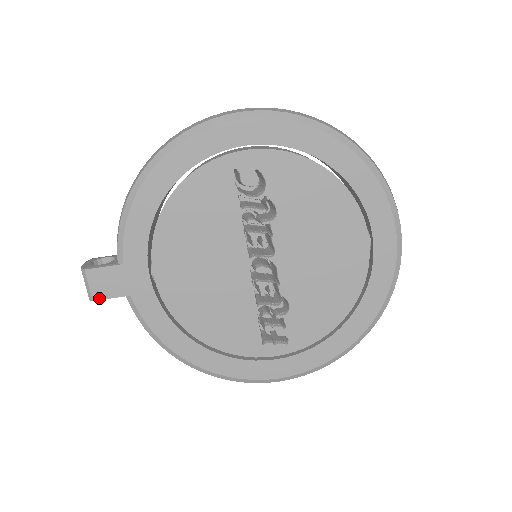
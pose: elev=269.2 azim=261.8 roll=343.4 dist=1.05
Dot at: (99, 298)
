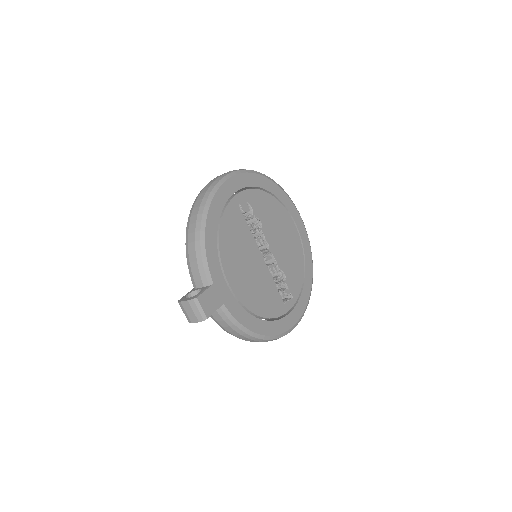
Dot at: (210, 314)
